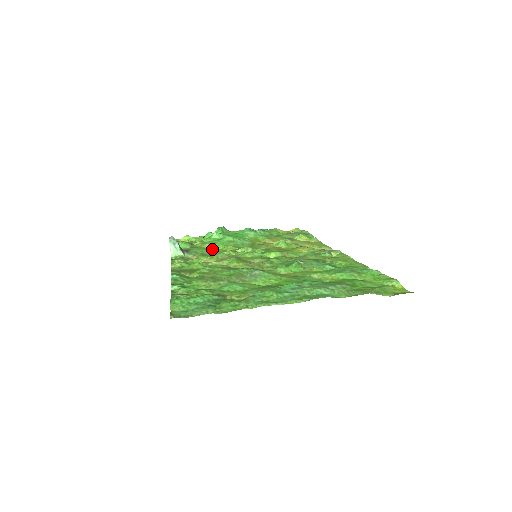
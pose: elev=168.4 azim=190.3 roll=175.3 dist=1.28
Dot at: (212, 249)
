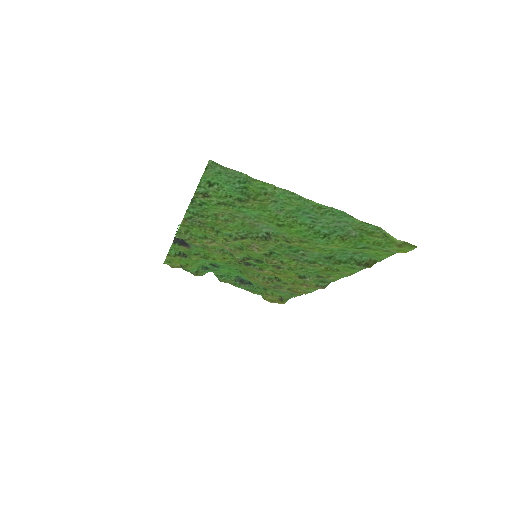
Dot at: (210, 256)
